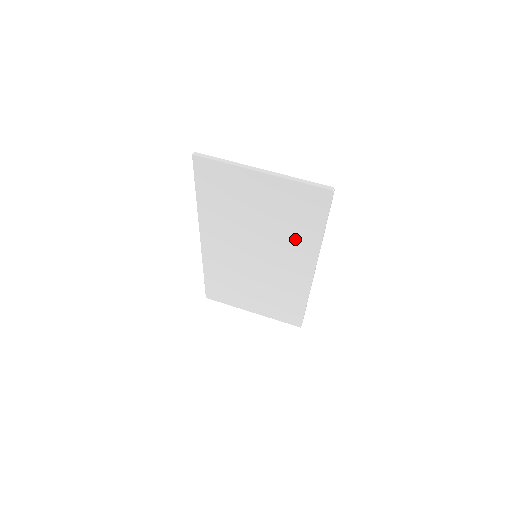
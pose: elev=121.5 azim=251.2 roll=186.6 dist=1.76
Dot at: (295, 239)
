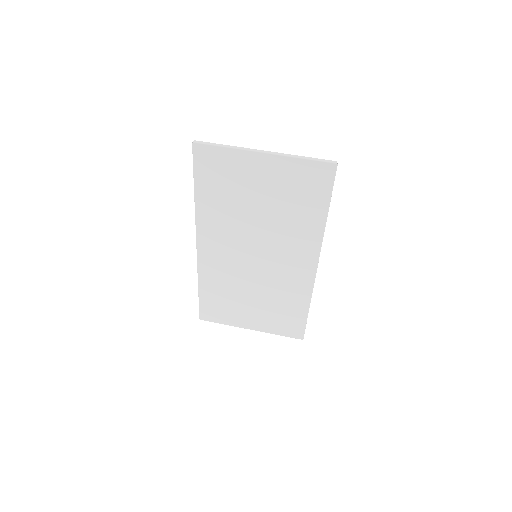
Dot at: (298, 228)
